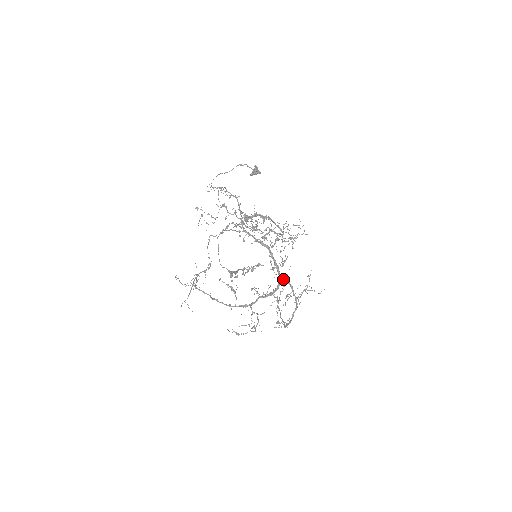
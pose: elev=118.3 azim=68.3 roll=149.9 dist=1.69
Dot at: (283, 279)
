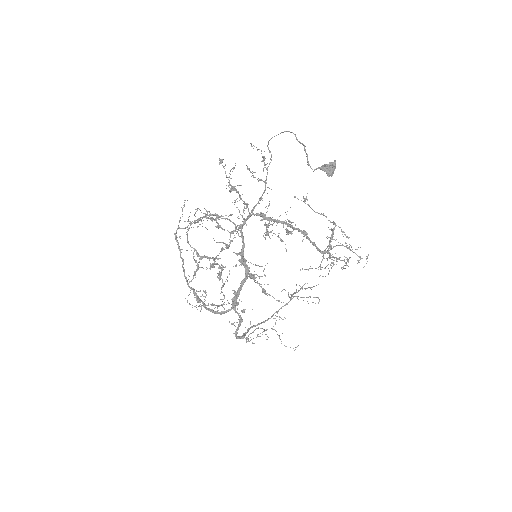
Dot at: (235, 311)
